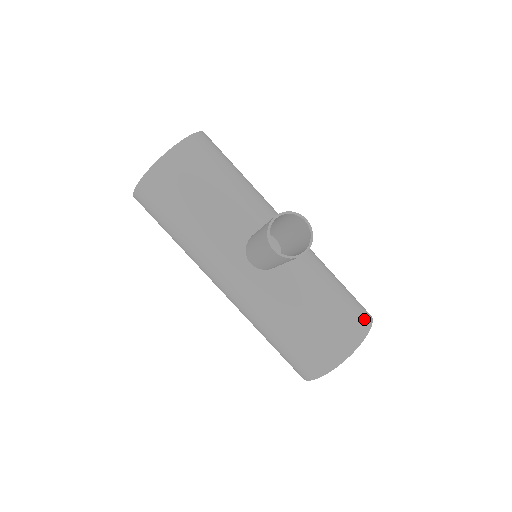
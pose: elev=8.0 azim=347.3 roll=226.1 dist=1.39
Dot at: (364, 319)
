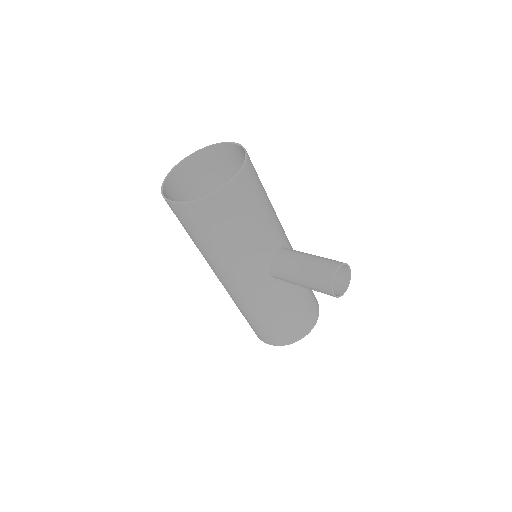
Dot at: (317, 303)
